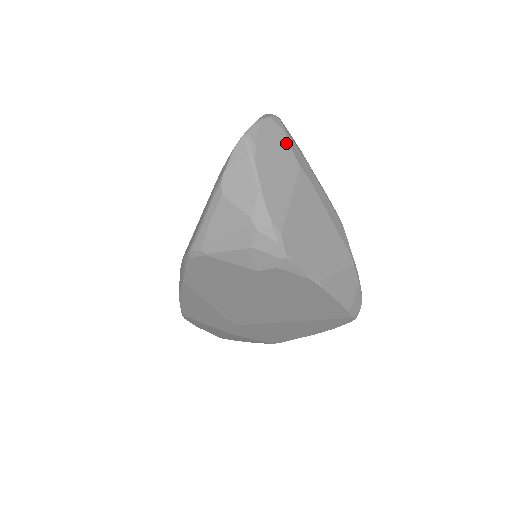
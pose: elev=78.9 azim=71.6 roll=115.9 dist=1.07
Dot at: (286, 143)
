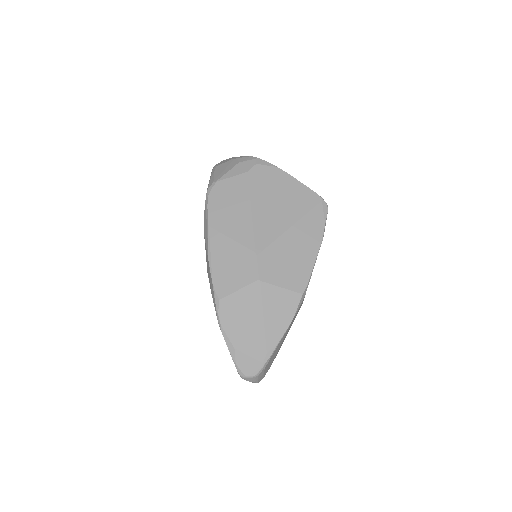
Dot at: occluded
